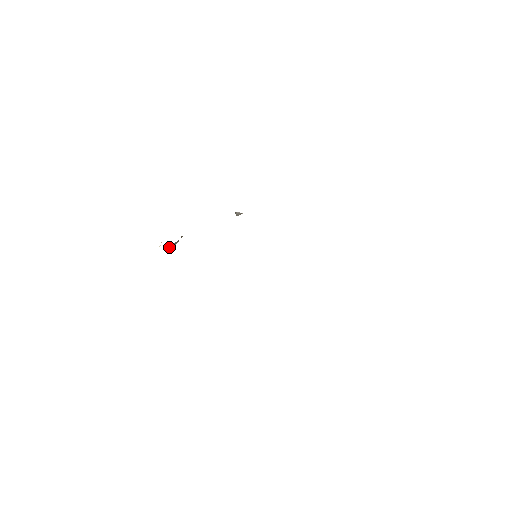
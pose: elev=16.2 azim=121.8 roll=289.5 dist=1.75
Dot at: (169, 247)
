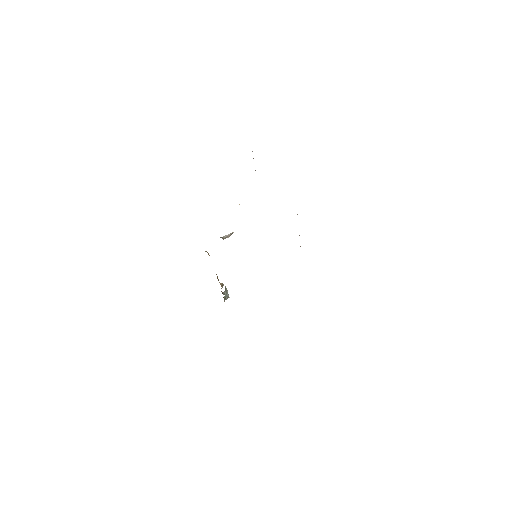
Dot at: (224, 297)
